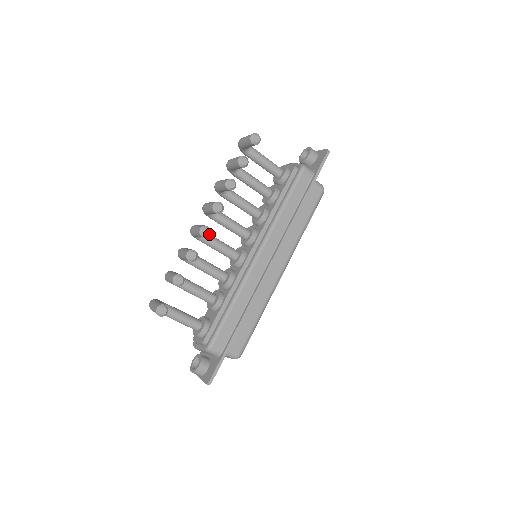
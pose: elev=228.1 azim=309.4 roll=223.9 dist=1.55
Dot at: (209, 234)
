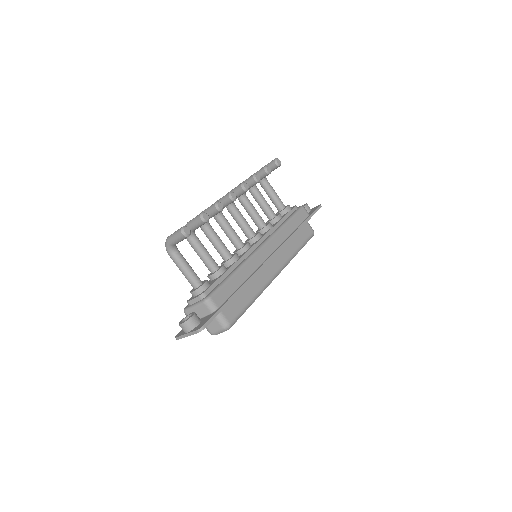
Dot at: (235, 199)
